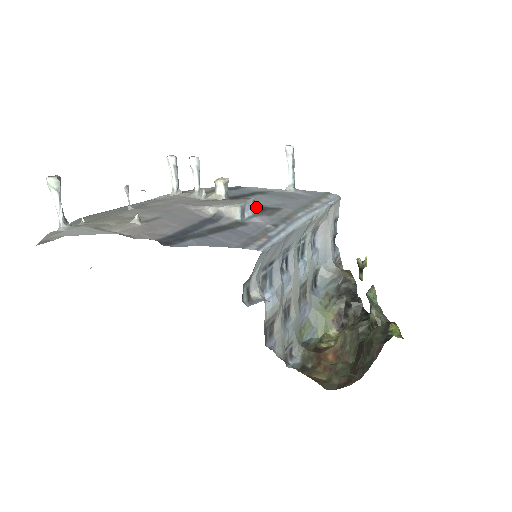
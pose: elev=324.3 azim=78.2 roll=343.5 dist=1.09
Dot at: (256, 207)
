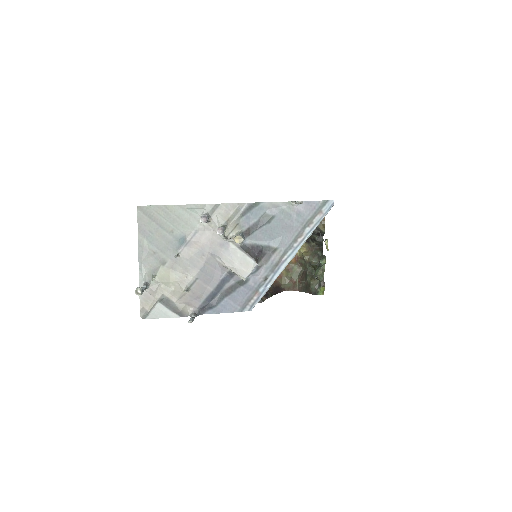
Dot at: (259, 257)
